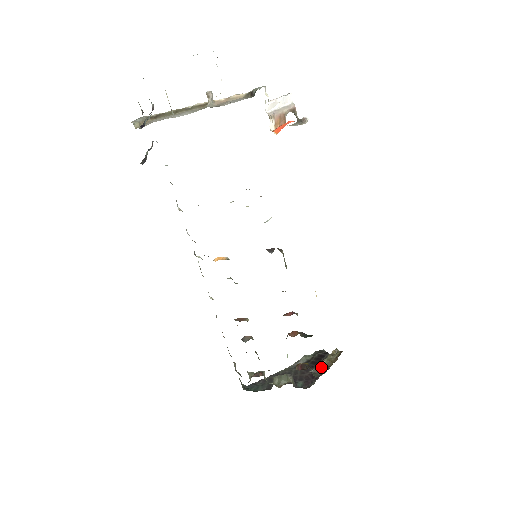
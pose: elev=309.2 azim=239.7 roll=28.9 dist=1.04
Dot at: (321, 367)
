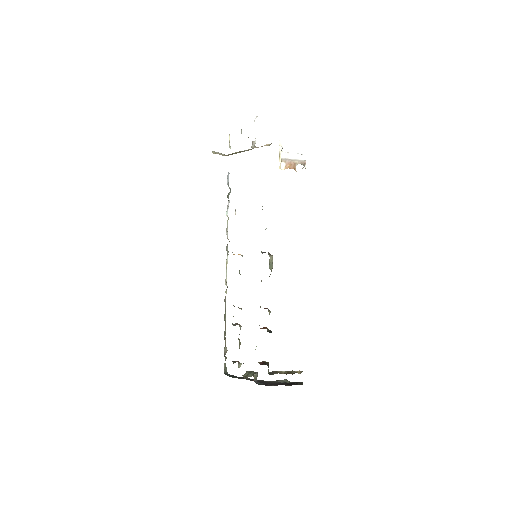
Dot at: (278, 372)
